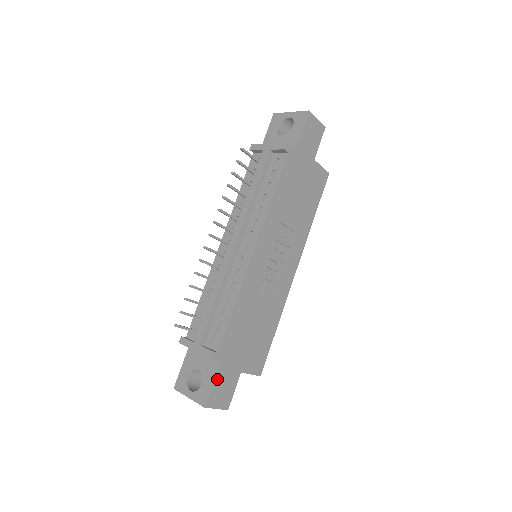
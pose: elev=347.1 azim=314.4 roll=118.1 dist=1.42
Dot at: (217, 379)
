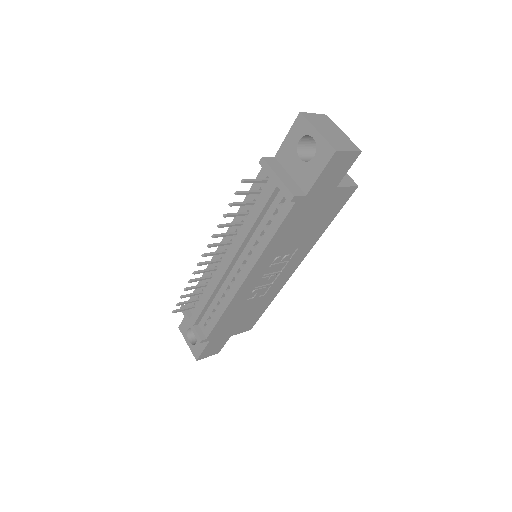
Dot at: (207, 348)
